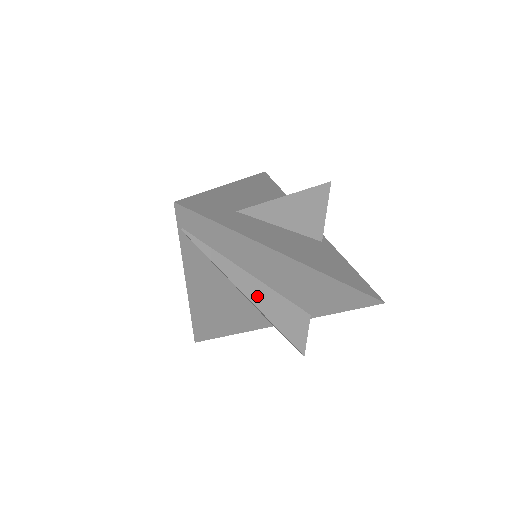
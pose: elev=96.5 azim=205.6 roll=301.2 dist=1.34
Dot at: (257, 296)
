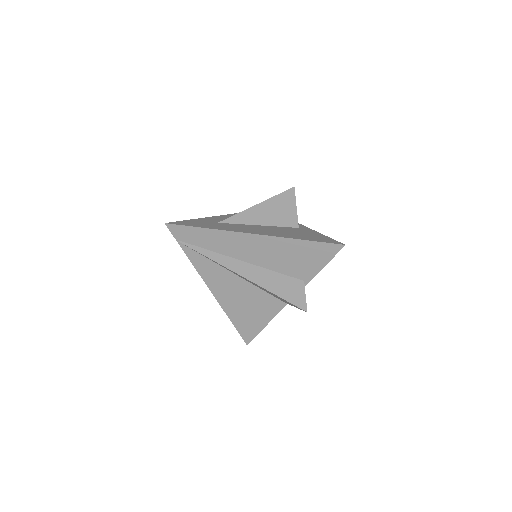
Dot at: (249, 274)
